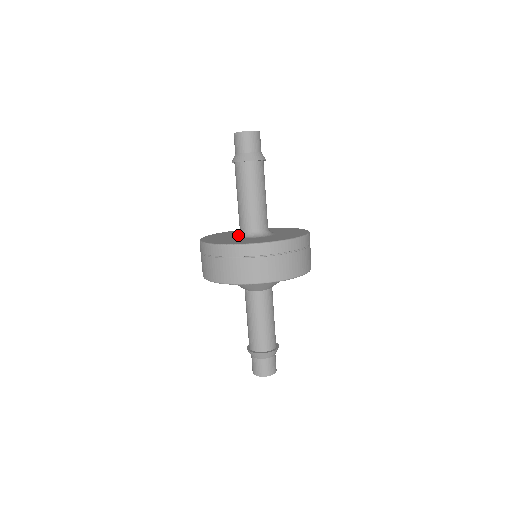
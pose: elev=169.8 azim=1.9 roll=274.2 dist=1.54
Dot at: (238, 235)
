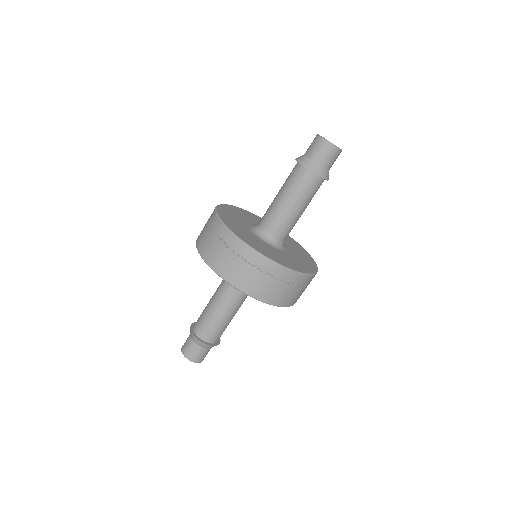
Dot at: occluded
